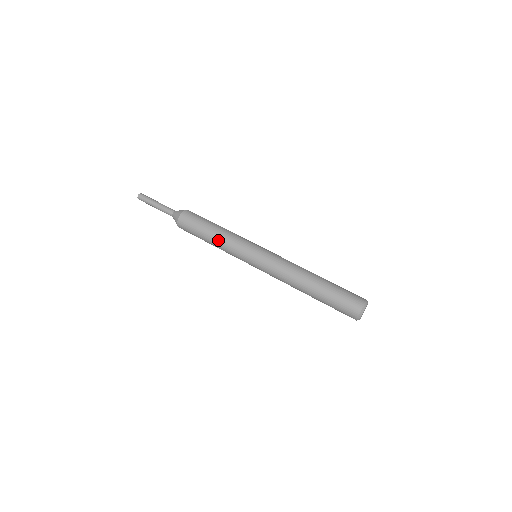
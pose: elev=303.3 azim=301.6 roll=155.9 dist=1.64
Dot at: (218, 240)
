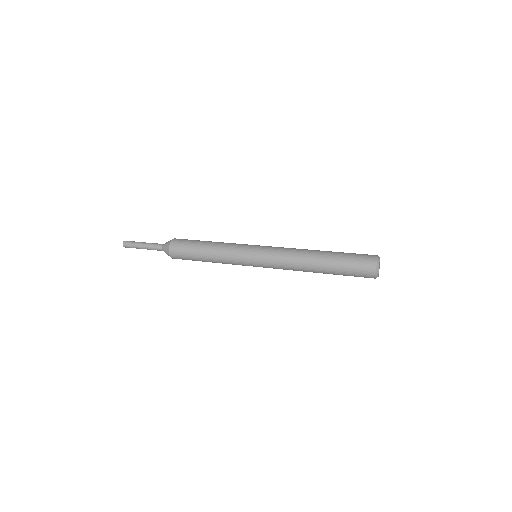
Dot at: (214, 253)
